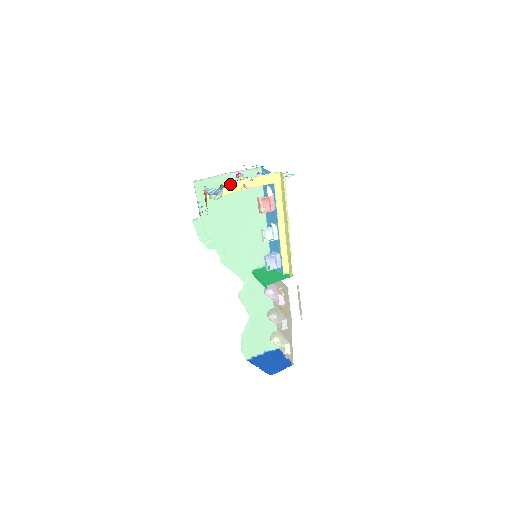
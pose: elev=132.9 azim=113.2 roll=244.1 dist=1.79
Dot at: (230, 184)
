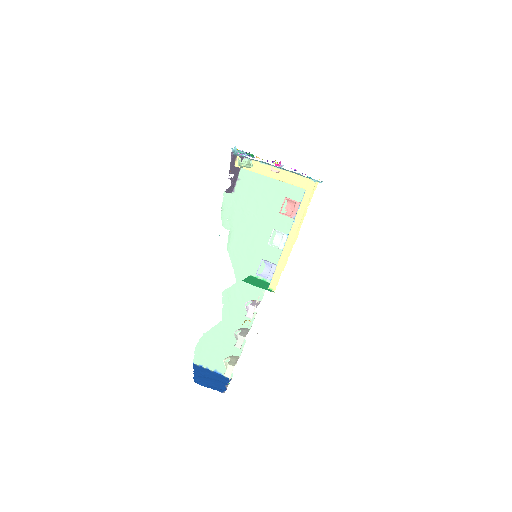
Dot at: (265, 165)
